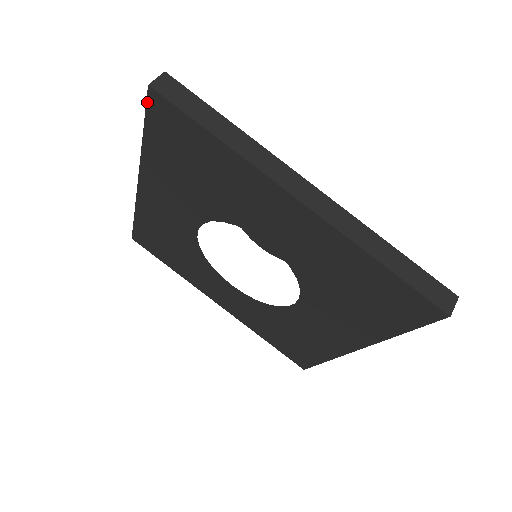
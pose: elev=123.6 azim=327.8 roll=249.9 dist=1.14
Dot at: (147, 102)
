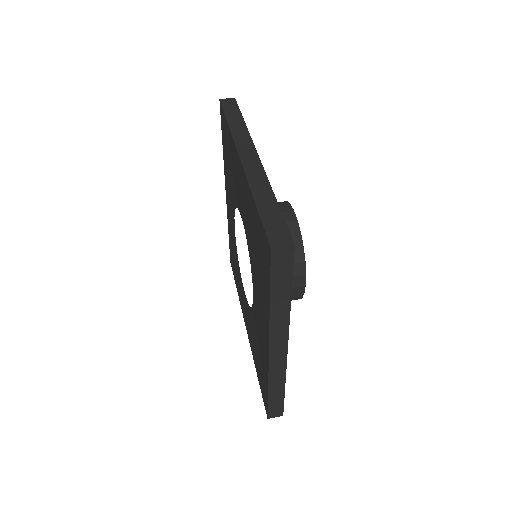
Dot at: (220, 113)
